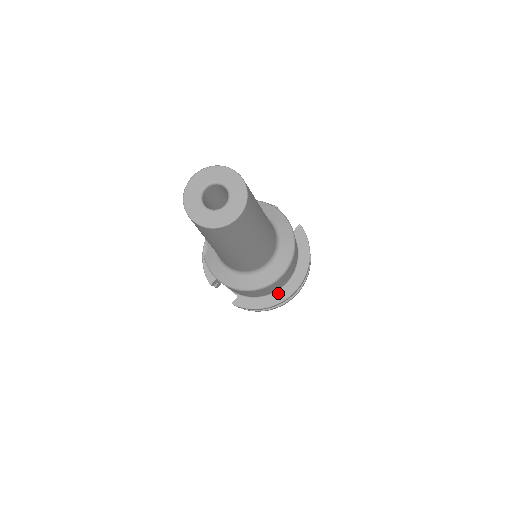
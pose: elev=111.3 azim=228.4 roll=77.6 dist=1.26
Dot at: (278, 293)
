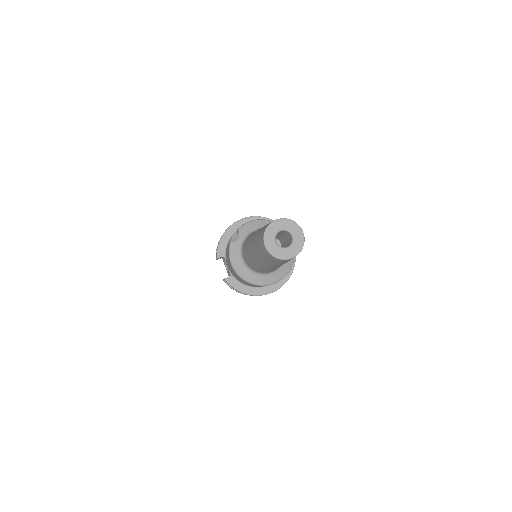
Dot at: (258, 289)
